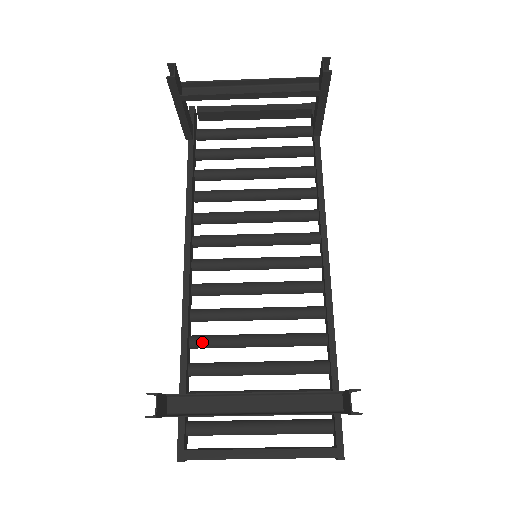
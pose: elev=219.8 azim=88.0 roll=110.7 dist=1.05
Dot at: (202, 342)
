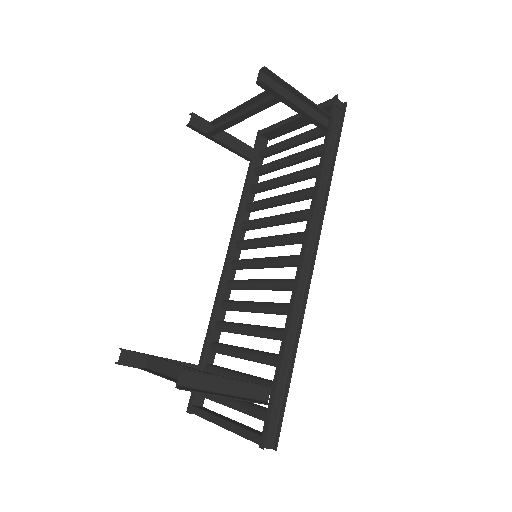
Dot at: (221, 326)
